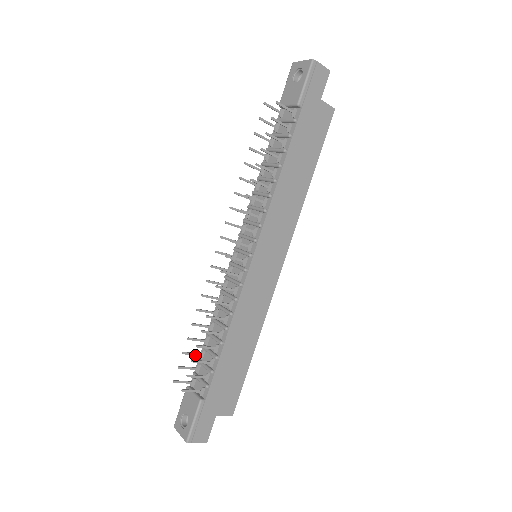
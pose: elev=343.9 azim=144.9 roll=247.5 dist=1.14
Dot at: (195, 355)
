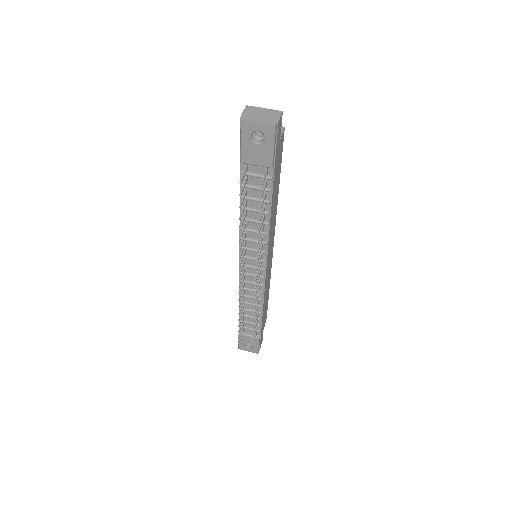
Dot at: occluded
